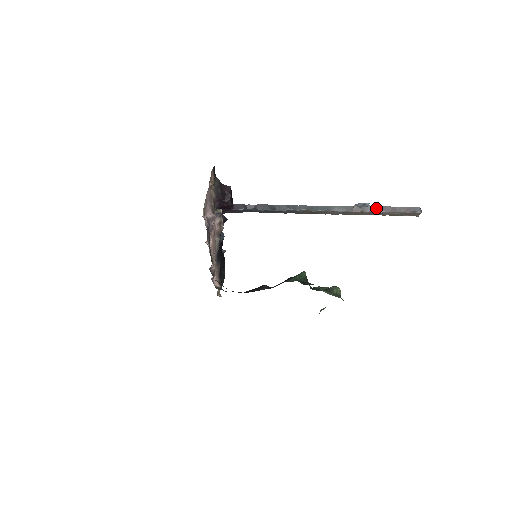
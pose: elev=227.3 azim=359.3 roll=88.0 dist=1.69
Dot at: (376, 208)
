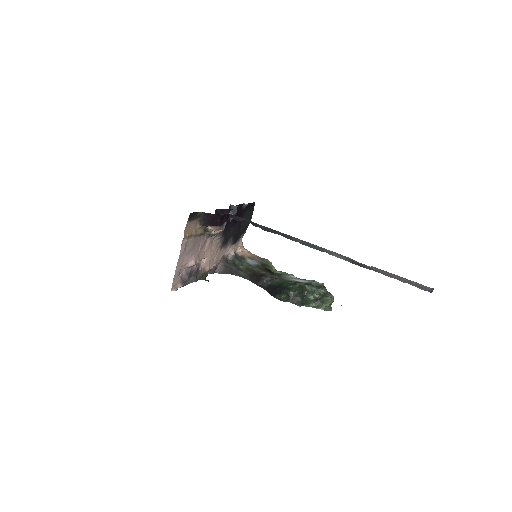
Dot at: (379, 270)
